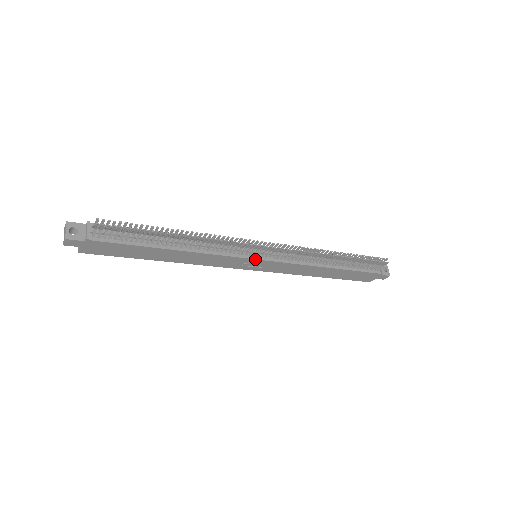
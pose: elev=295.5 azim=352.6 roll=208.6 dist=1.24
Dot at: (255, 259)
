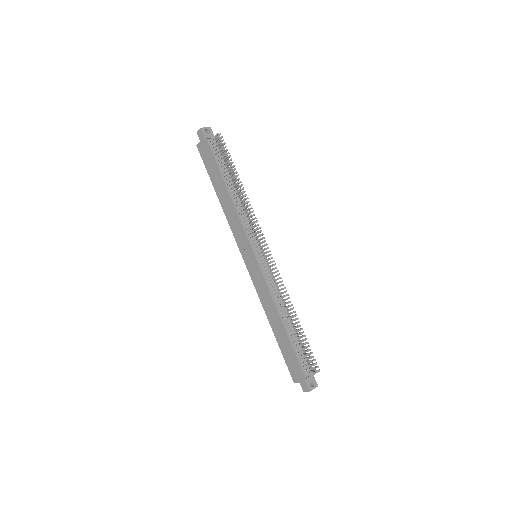
Dot at: (253, 251)
